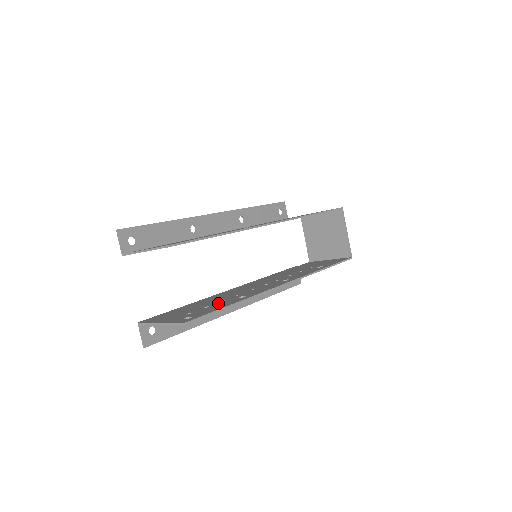
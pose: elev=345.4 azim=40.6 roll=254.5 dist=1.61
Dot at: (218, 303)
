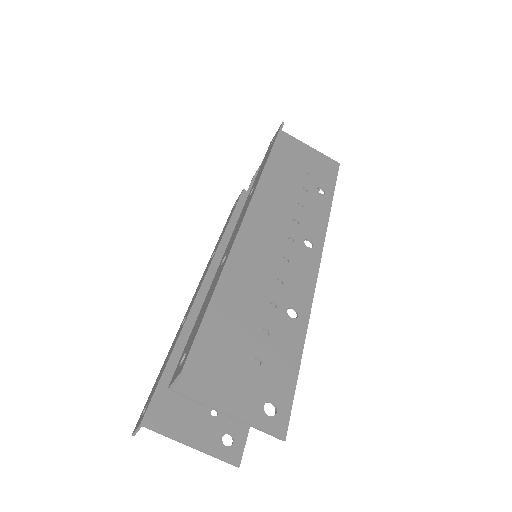
Dot at: occluded
